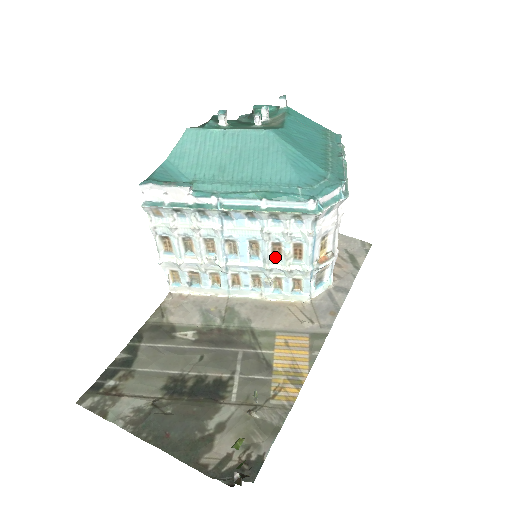
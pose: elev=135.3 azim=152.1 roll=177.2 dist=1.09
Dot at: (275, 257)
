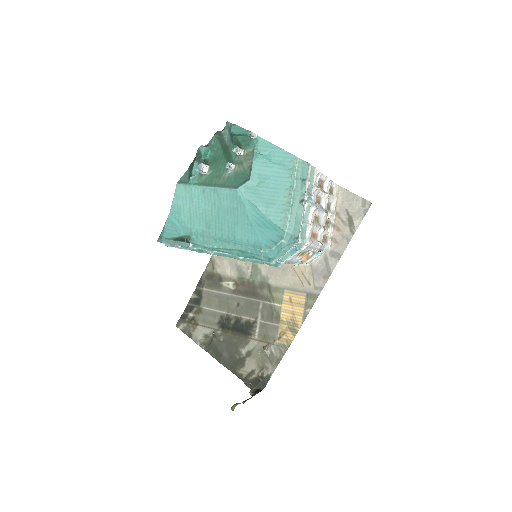
Dot at: occluded
